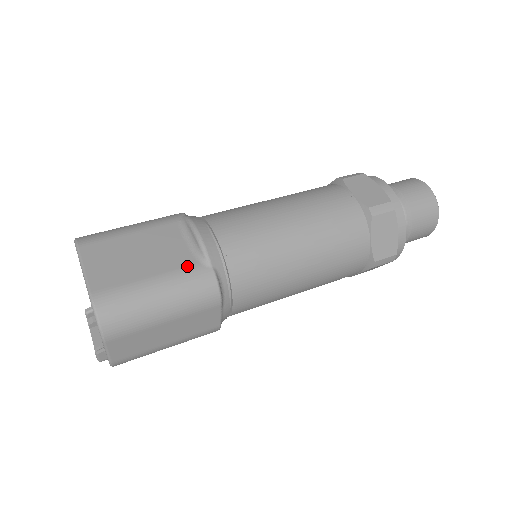
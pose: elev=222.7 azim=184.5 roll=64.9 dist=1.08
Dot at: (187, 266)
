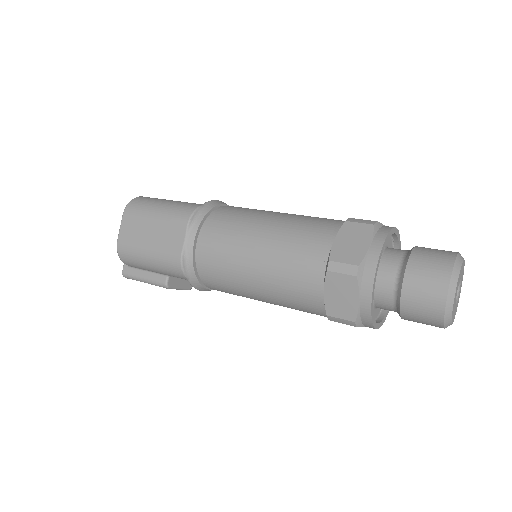
Dot at: occluded
